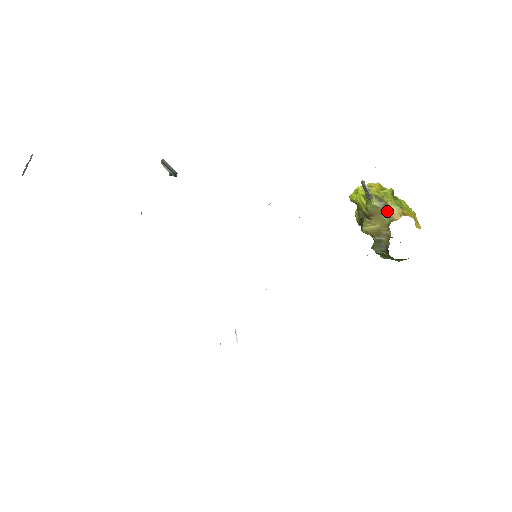
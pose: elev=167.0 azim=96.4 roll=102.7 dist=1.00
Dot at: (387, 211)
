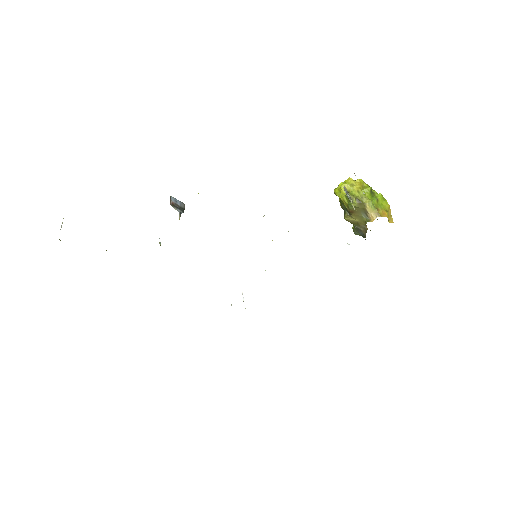
Dot at: (365, 211)
